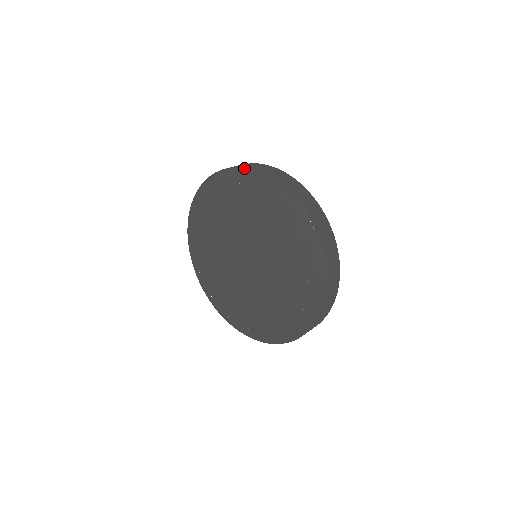
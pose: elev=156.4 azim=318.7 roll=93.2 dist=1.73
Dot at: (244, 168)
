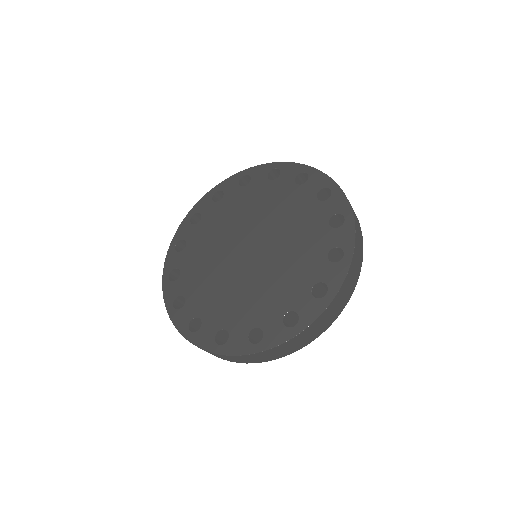
Dot at: (245, 170)
